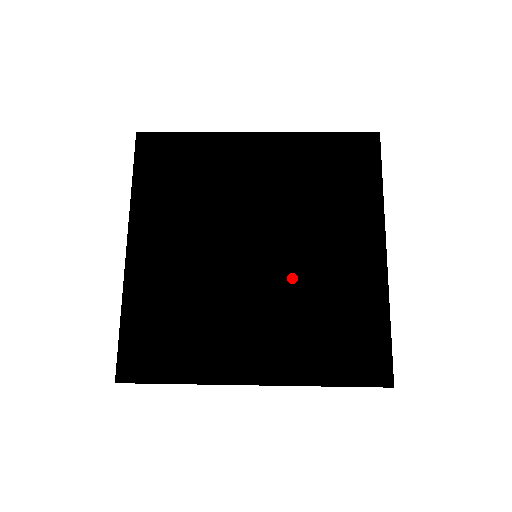
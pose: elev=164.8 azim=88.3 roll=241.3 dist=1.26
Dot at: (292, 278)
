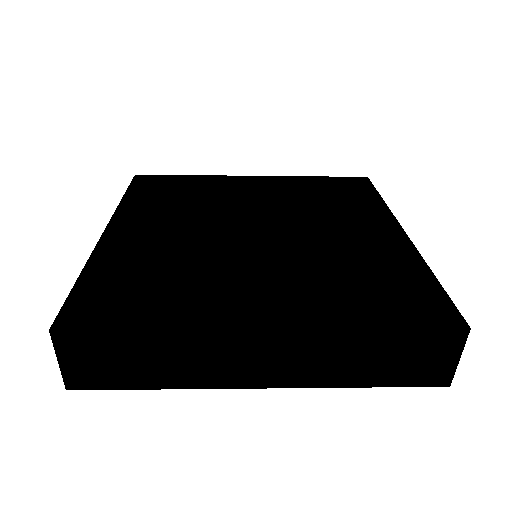
Dot at: (303, 247)
